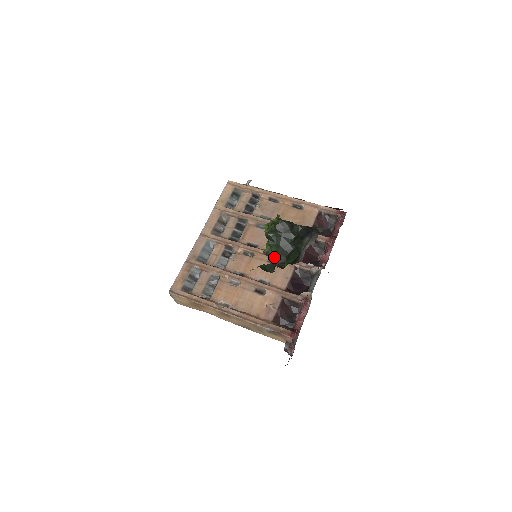
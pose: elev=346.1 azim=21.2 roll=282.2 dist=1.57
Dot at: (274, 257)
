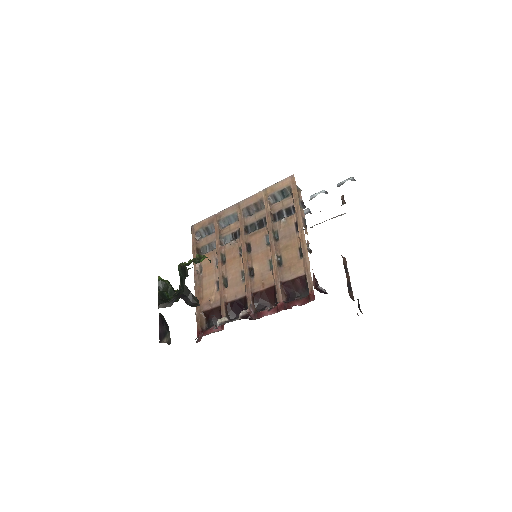
Dot at: occluded
